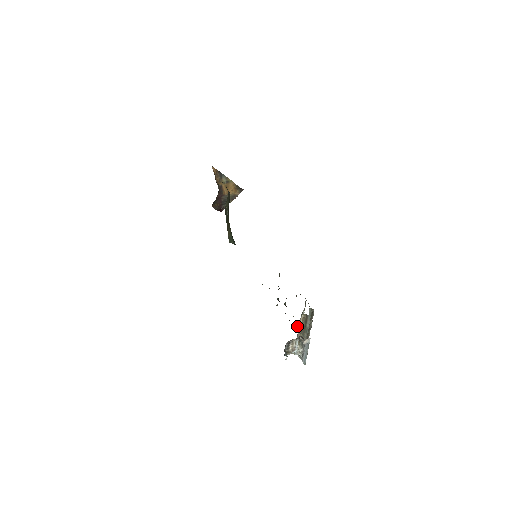
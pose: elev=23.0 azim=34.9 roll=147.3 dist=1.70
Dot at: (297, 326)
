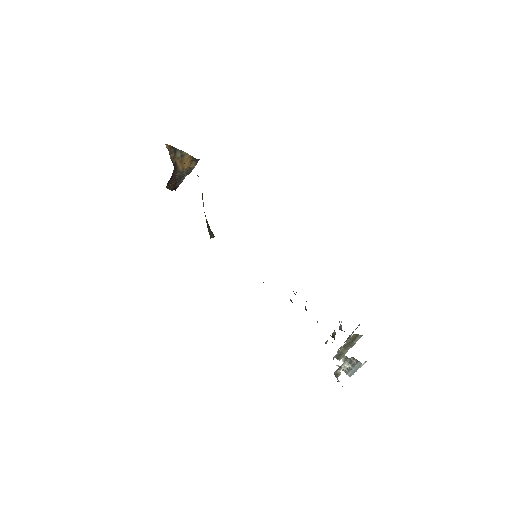
Dot at: occluded
